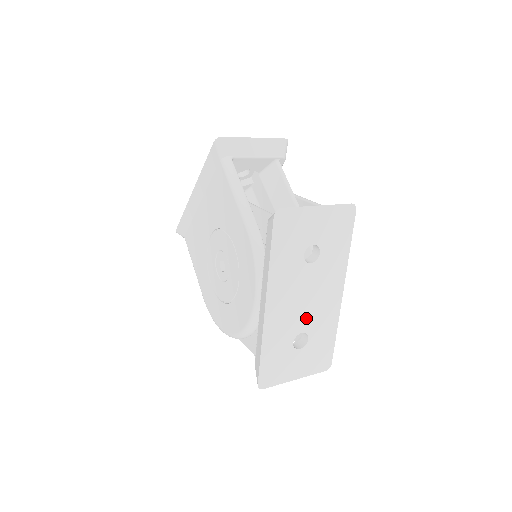
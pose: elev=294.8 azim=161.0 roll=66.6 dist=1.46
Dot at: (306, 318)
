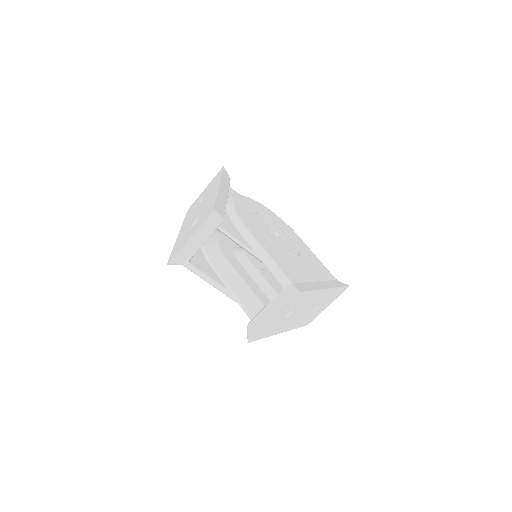
Dot at: (311, 308)
